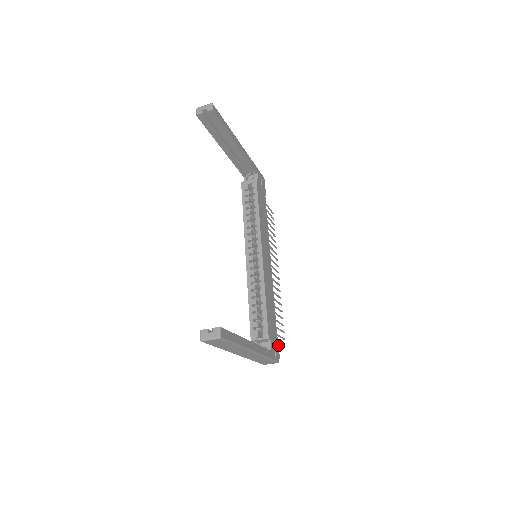
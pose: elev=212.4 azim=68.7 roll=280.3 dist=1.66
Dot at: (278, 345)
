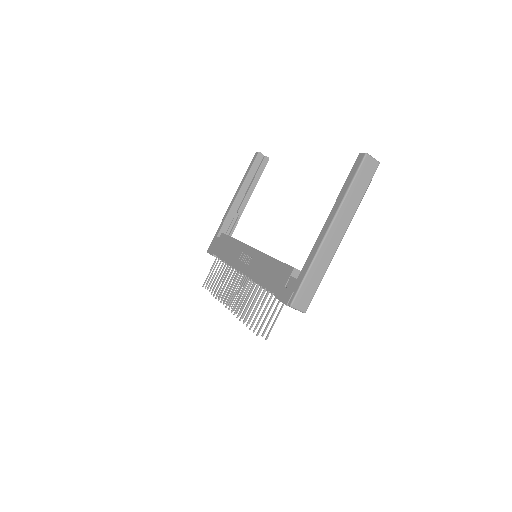
Dot at: occluded
